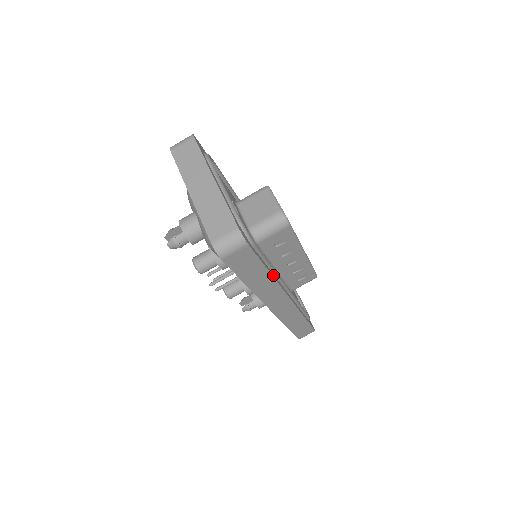
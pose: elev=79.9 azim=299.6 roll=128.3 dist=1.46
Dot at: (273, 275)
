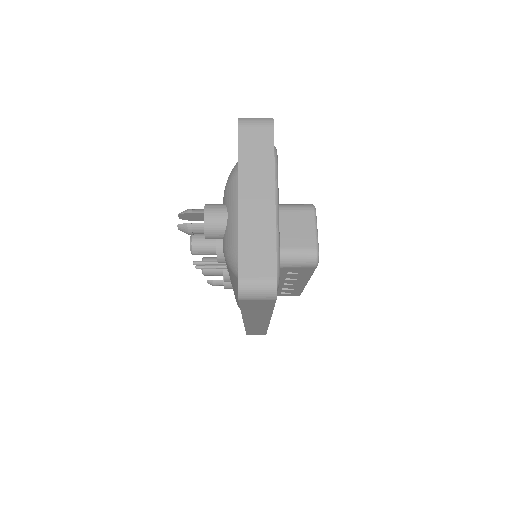
Dot at: occluded
